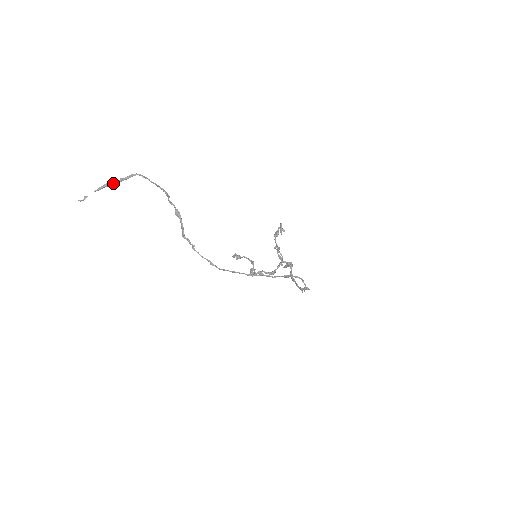
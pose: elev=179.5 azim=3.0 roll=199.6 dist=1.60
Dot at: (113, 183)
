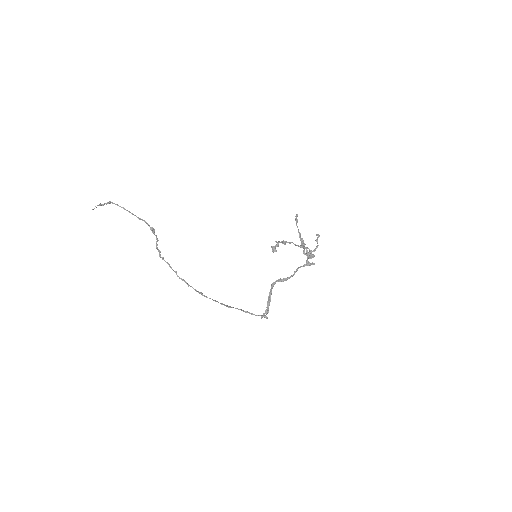
Dot at: (103, 205)
